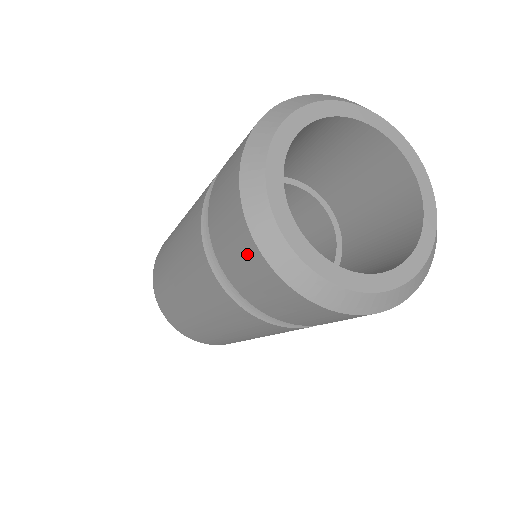
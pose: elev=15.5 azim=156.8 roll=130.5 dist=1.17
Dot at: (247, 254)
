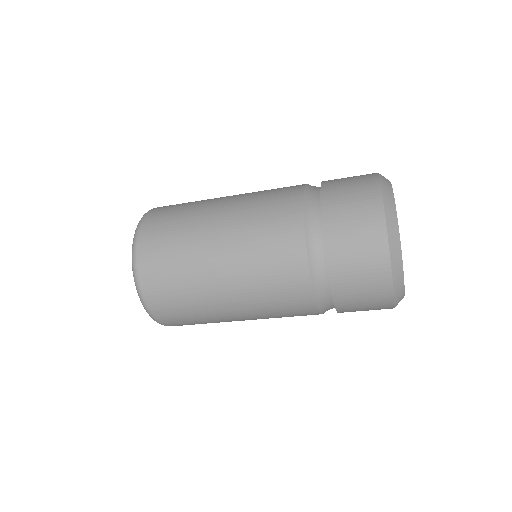
Dot at: (367, 203)
